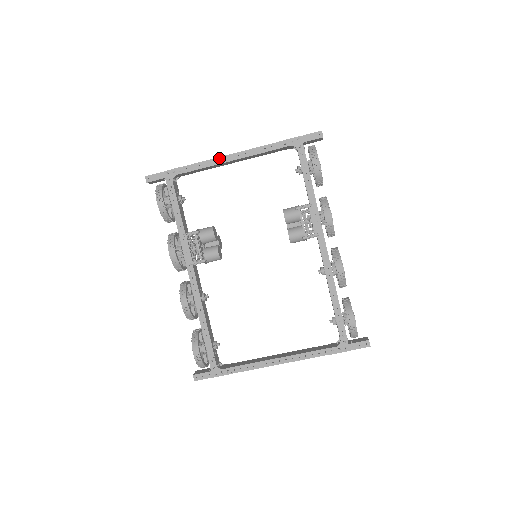
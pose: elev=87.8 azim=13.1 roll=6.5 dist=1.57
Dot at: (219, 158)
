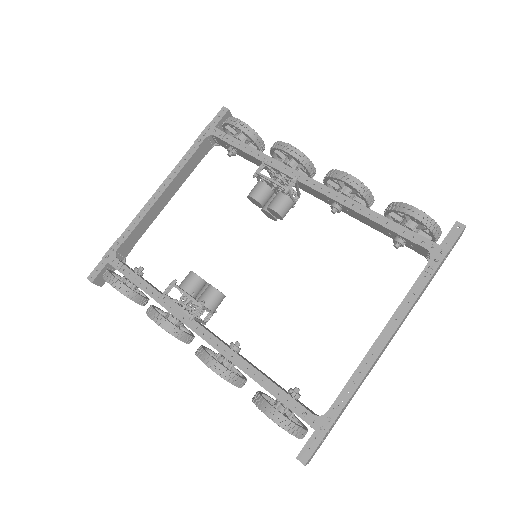
Dot at: (148, 202)
